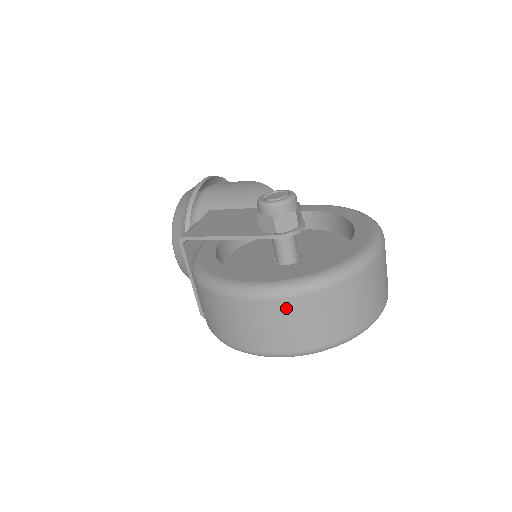
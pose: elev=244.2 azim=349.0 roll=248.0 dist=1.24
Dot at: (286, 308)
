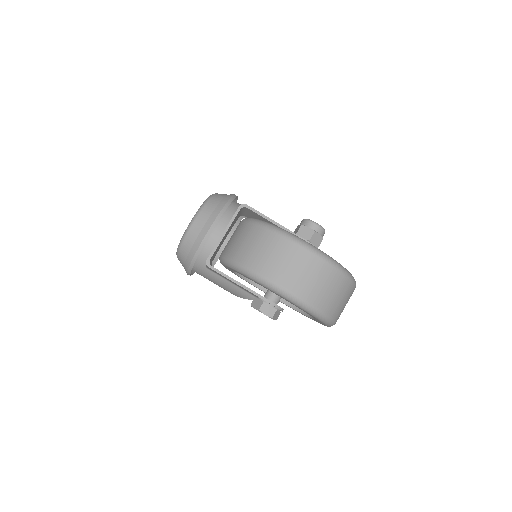
Dot at: (324, 269)
